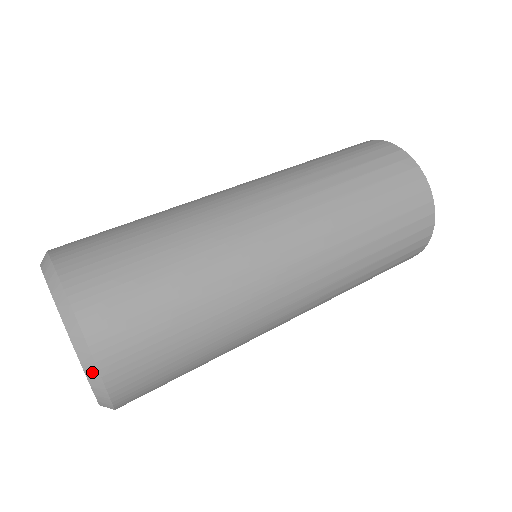
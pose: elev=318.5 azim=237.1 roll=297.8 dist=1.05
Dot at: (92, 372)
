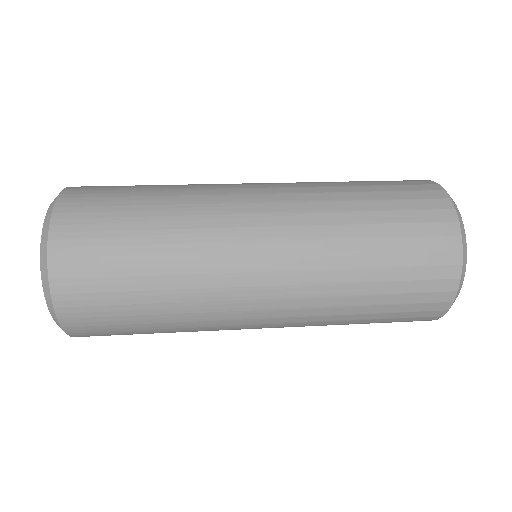
Dot at: occluded
